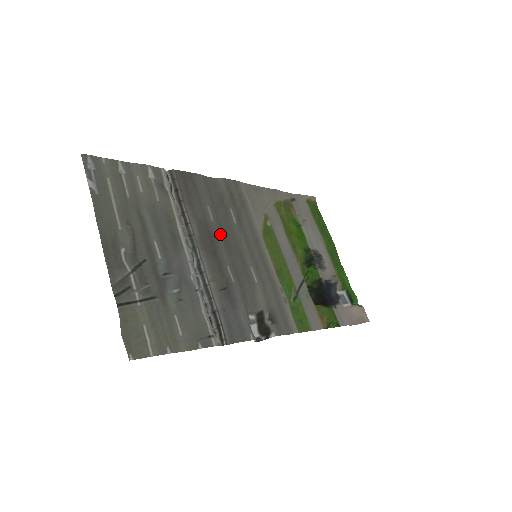
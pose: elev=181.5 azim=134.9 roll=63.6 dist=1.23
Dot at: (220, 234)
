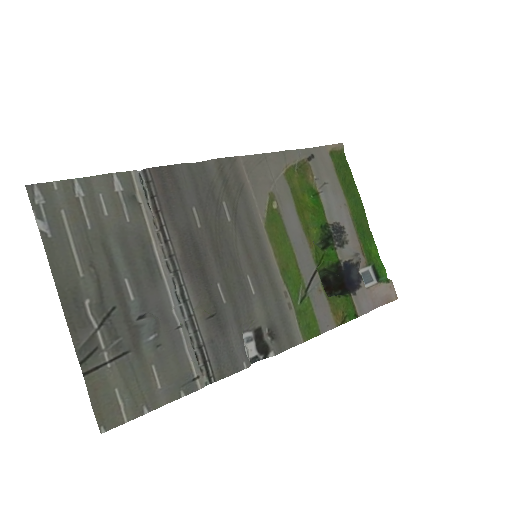
Dot at: (209, 243)
